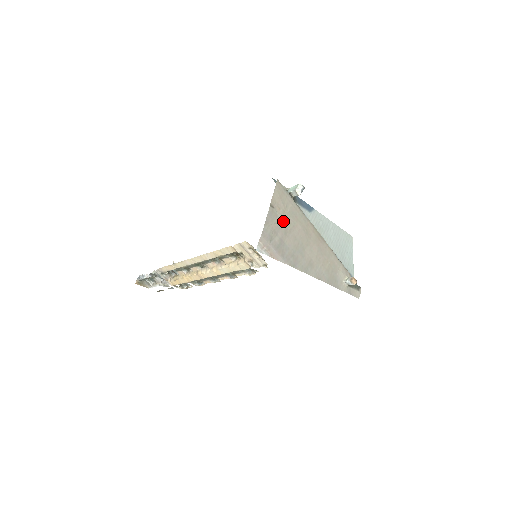
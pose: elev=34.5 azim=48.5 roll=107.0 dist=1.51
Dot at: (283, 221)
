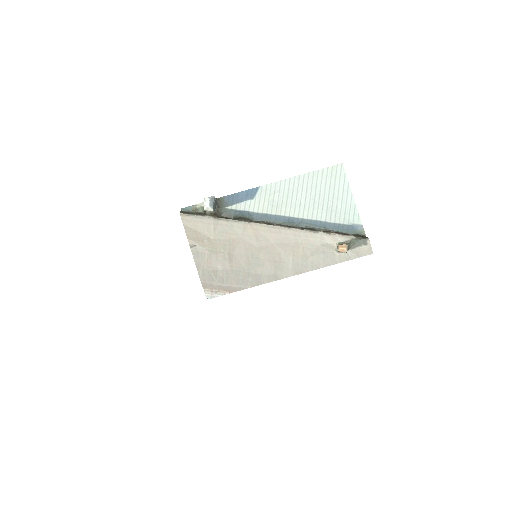
Dot at: (215, 250)
